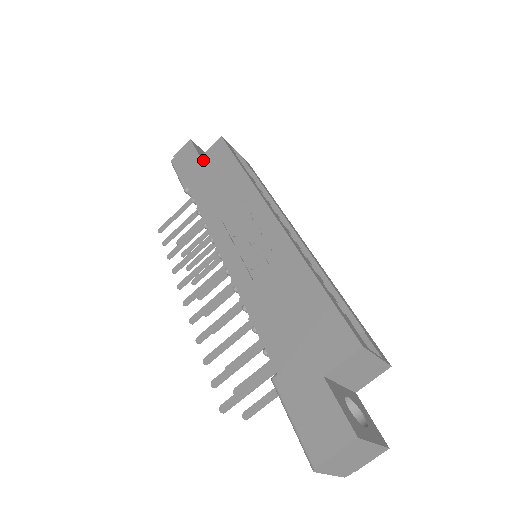
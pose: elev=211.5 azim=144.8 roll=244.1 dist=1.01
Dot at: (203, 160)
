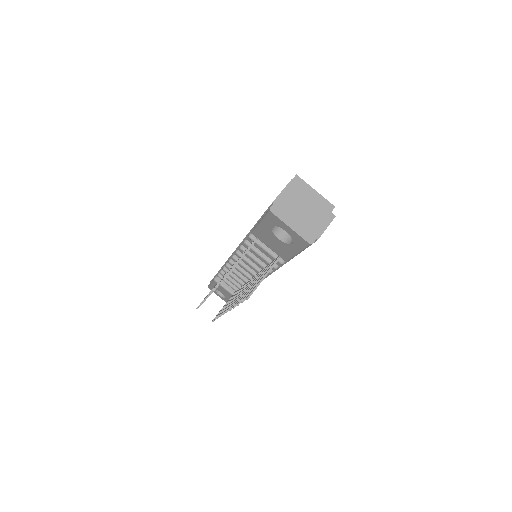
Dot at: occluded
